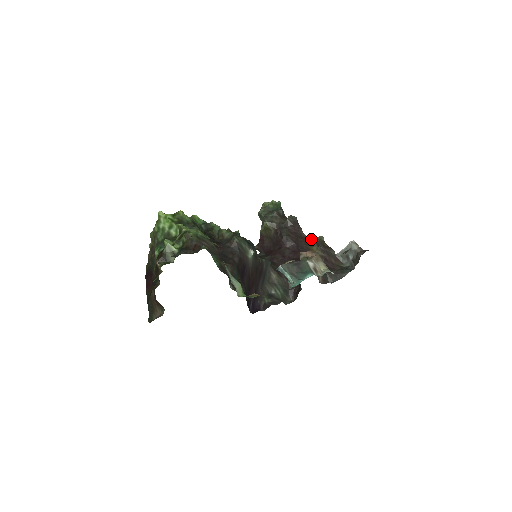
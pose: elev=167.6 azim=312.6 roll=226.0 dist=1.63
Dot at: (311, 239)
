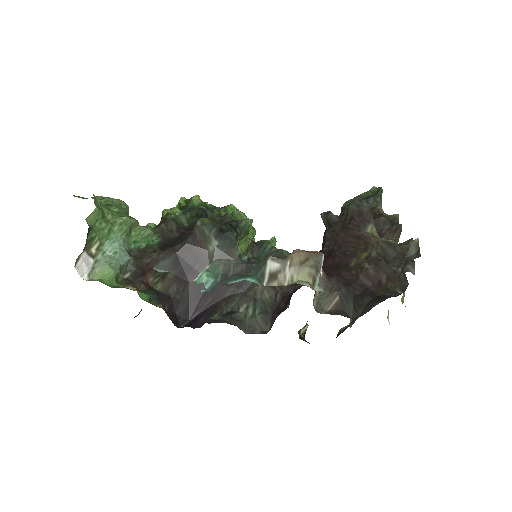
Dot at: (374, 240)
